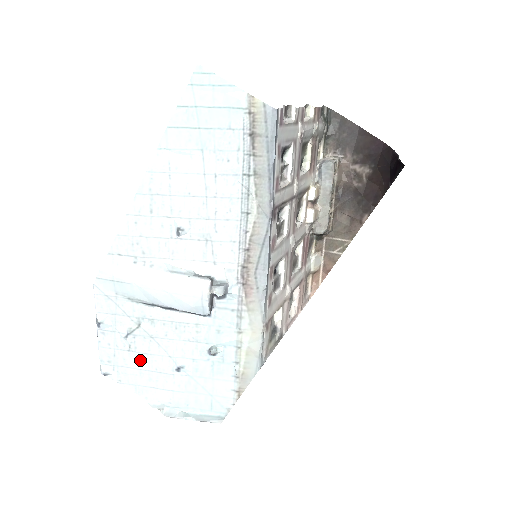
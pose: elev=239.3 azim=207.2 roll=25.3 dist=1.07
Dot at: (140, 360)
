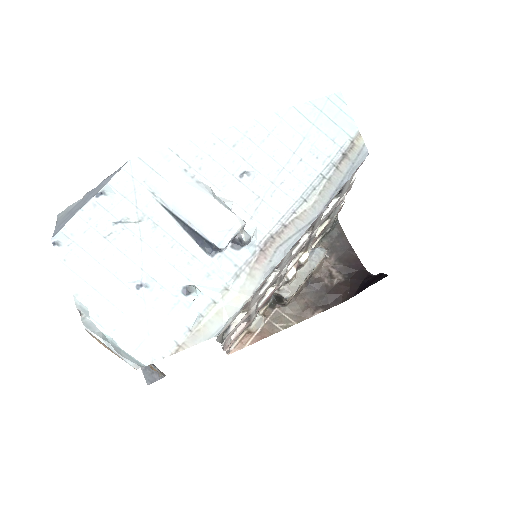
Dot at: (108, 253)
